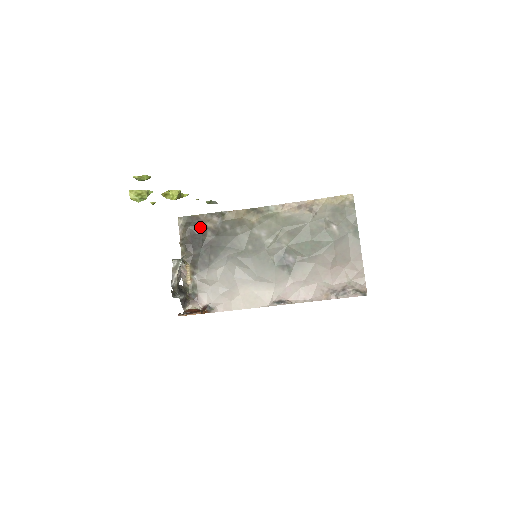
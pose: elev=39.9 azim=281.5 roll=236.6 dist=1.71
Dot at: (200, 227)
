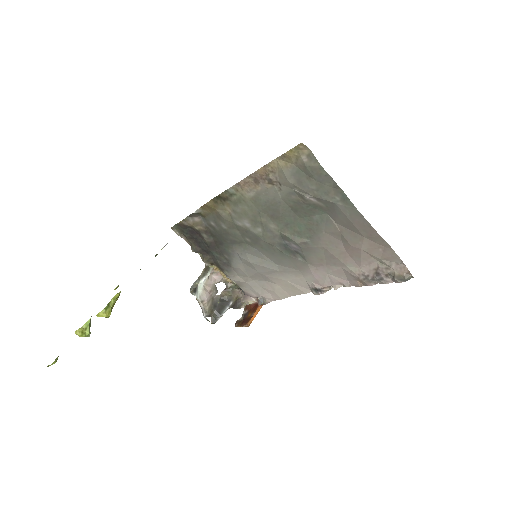
Dot at: (193, 231)
